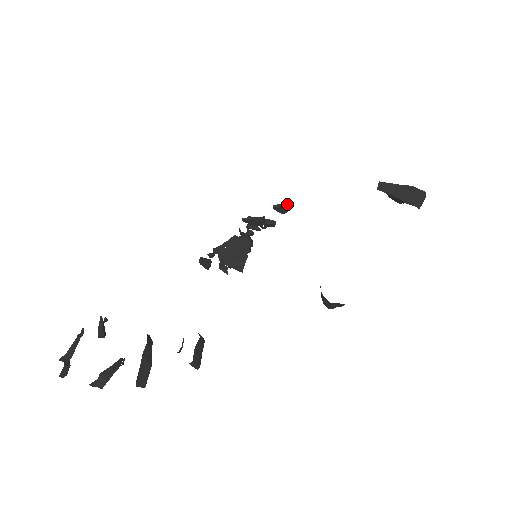
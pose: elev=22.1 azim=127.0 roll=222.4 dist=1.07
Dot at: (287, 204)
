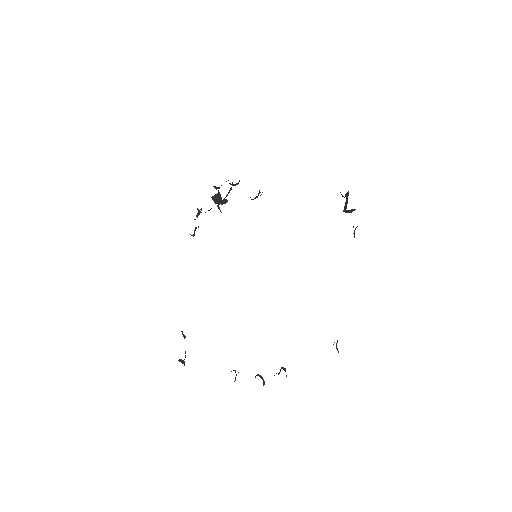
Dot at: occluded
